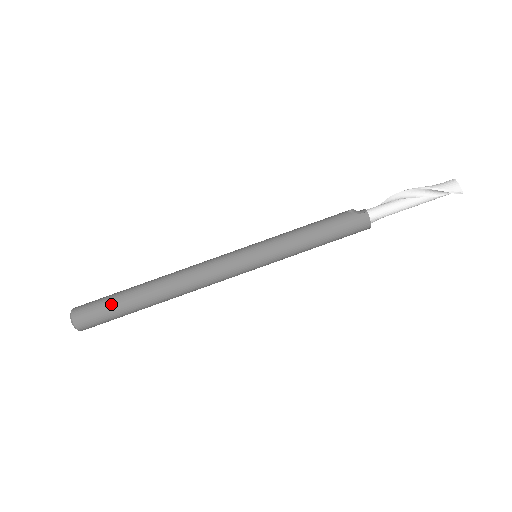
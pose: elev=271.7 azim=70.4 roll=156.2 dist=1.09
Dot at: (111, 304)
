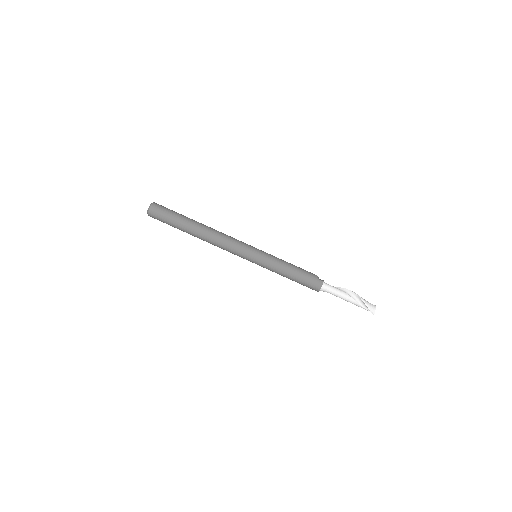
Dot at: (174, 215)
